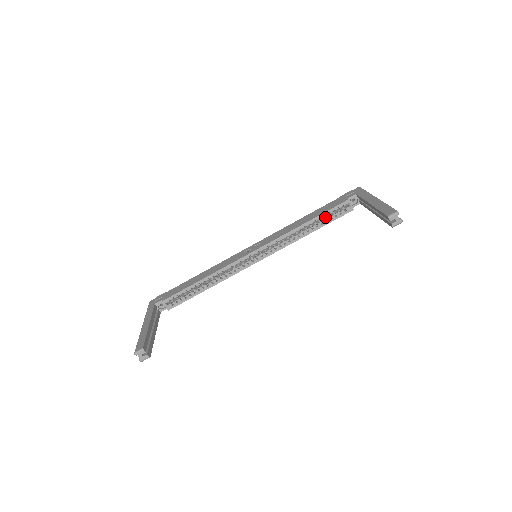
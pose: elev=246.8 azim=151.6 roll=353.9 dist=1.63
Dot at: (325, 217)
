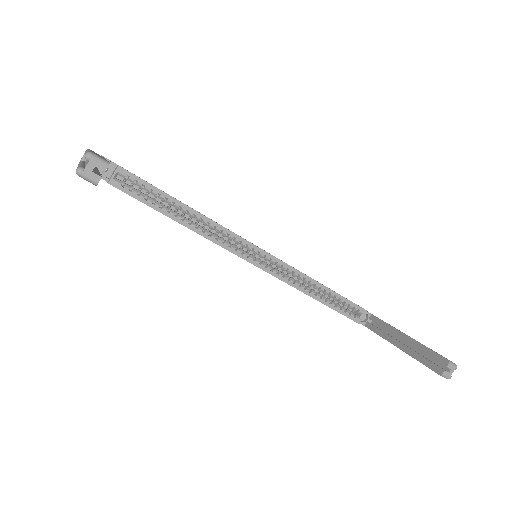
Dot at: (334, 301)
